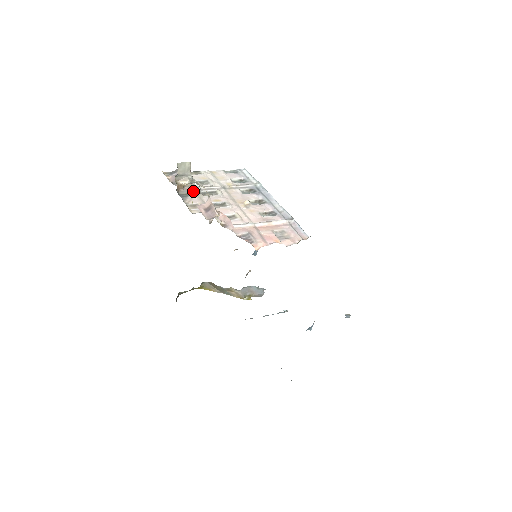
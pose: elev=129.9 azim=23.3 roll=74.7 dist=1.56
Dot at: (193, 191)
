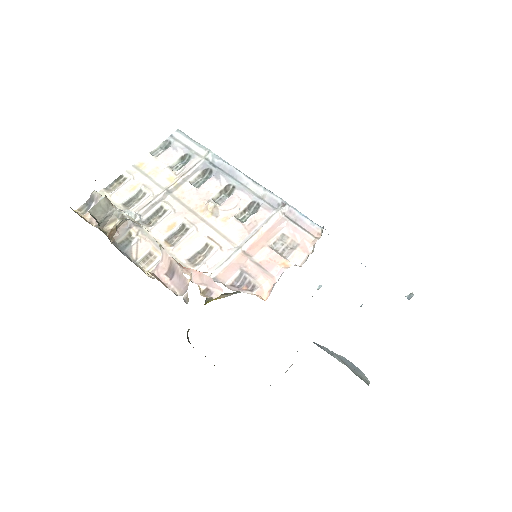
Dot at: (132, 228)
